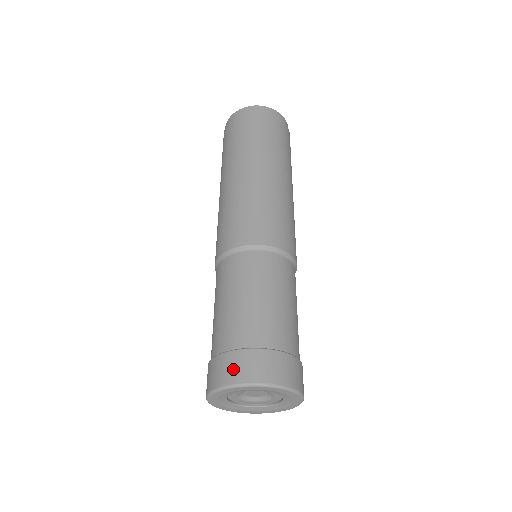
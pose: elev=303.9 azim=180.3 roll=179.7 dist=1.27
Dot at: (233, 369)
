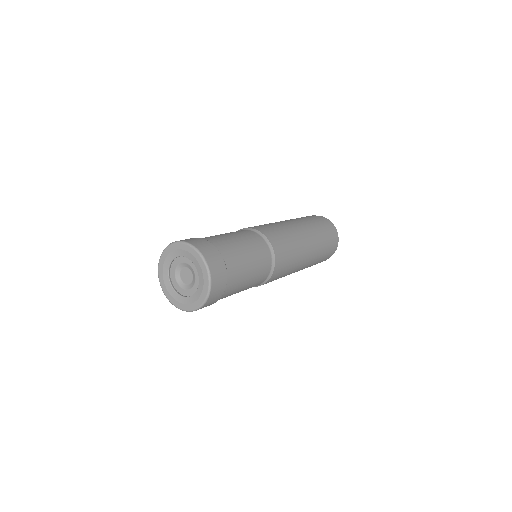
Dot at: (199, 242)
